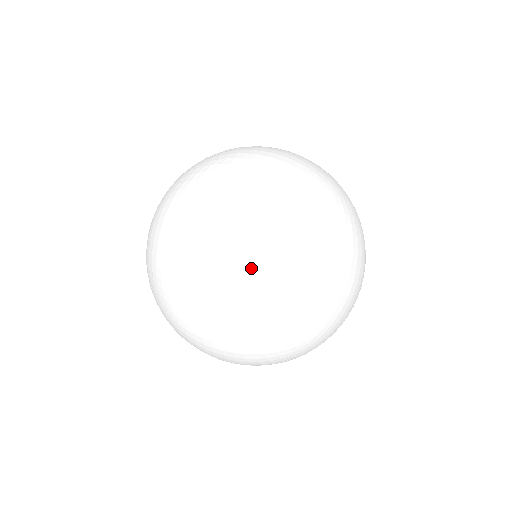
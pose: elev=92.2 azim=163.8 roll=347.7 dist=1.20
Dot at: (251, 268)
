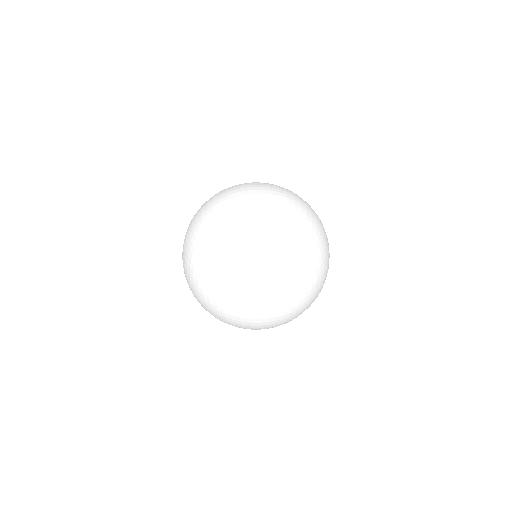
Dot at: (275, 196)
